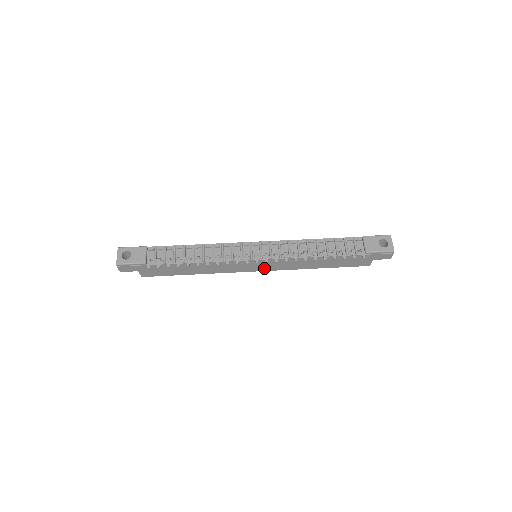
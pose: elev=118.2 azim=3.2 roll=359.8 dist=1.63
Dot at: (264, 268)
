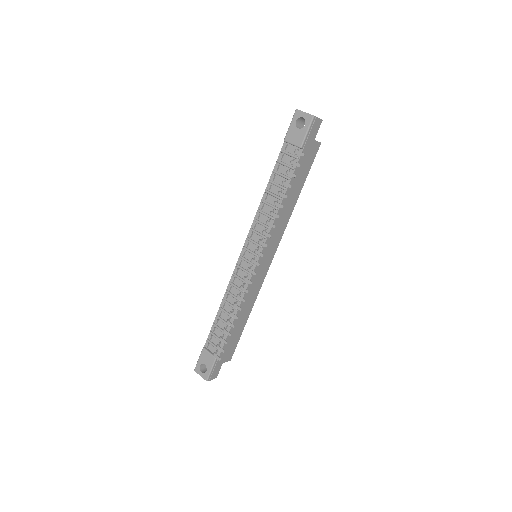
Dot at: (272, 253)
